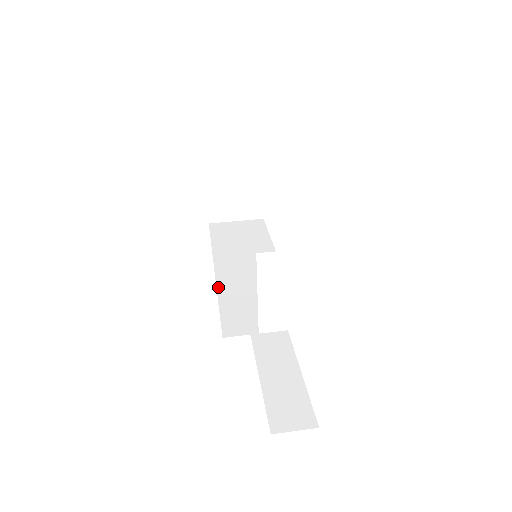
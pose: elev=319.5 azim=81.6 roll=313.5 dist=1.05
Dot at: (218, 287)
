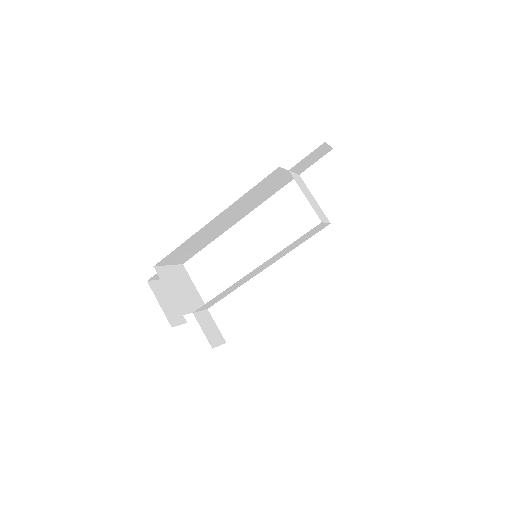
Dot at: occluded
